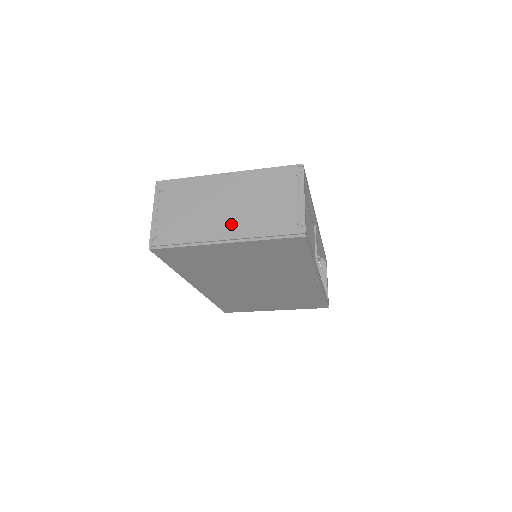
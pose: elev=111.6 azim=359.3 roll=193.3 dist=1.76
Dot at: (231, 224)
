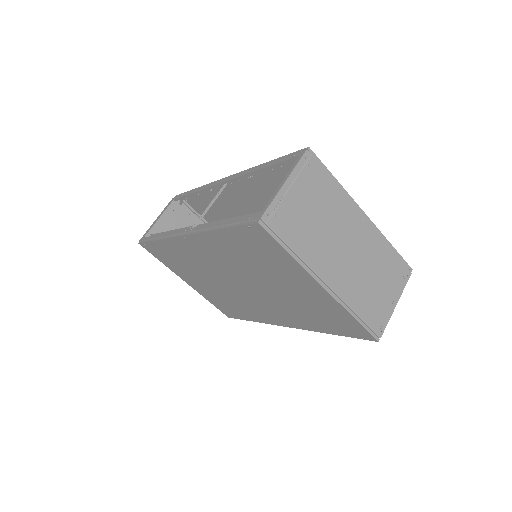
Dot at: (341, 274)
